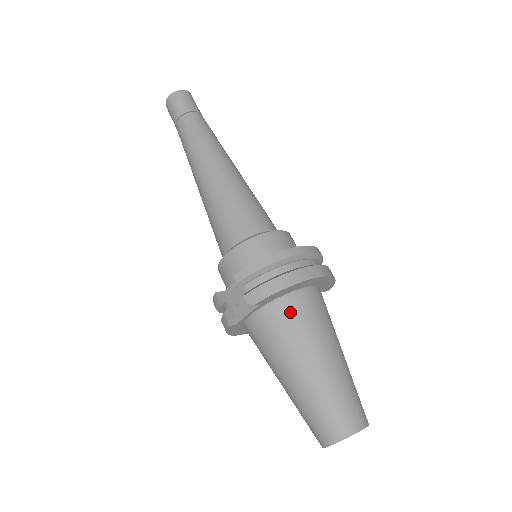
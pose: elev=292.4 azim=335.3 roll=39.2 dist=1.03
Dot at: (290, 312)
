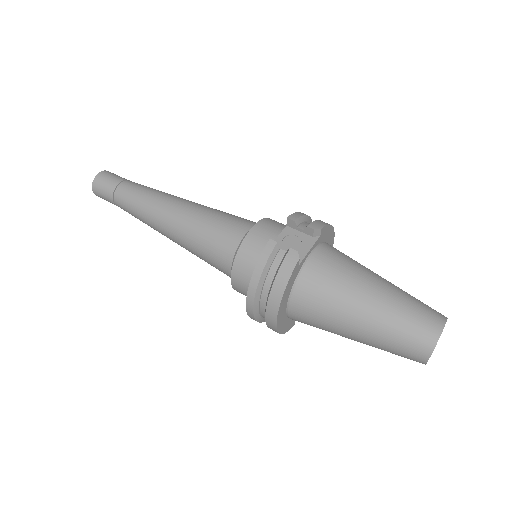
Dot at: (338, 250)
